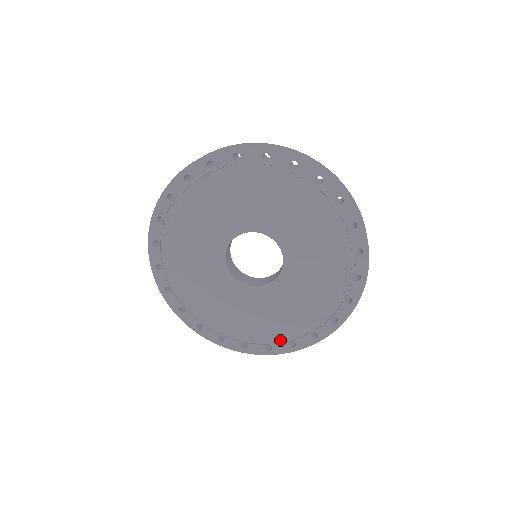
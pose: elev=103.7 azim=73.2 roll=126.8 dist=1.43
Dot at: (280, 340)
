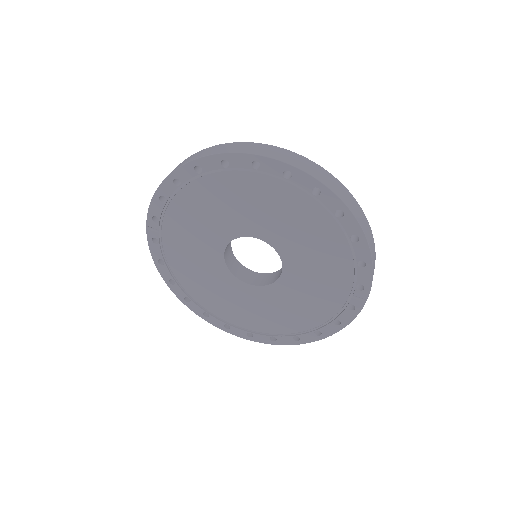
Dot at: (284, 333)
